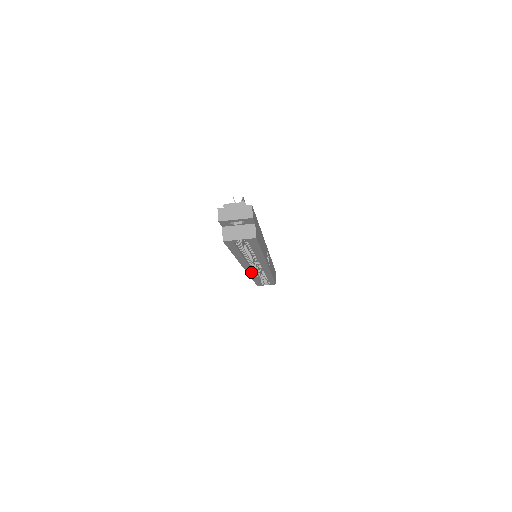
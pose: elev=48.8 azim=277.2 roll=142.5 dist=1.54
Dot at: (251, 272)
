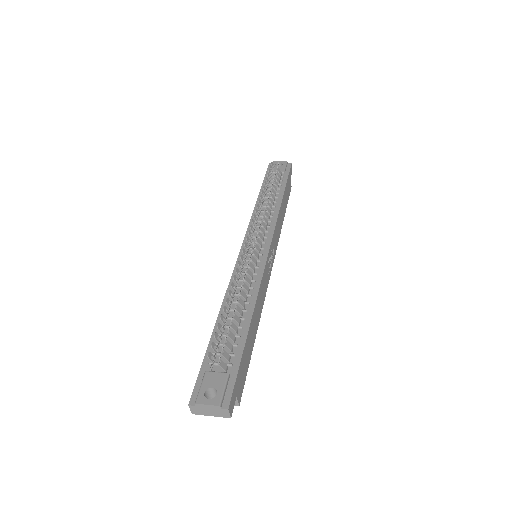
Dot at: occluded
